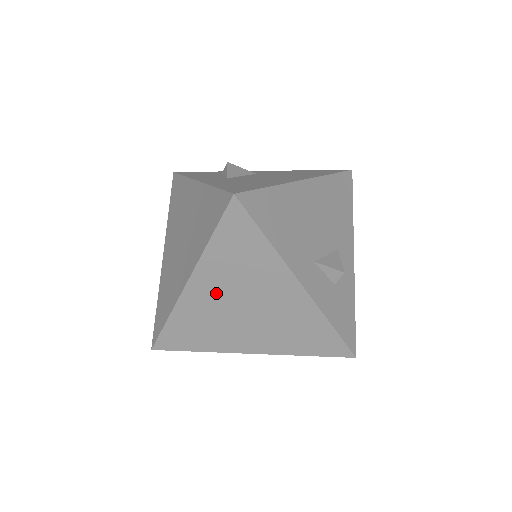
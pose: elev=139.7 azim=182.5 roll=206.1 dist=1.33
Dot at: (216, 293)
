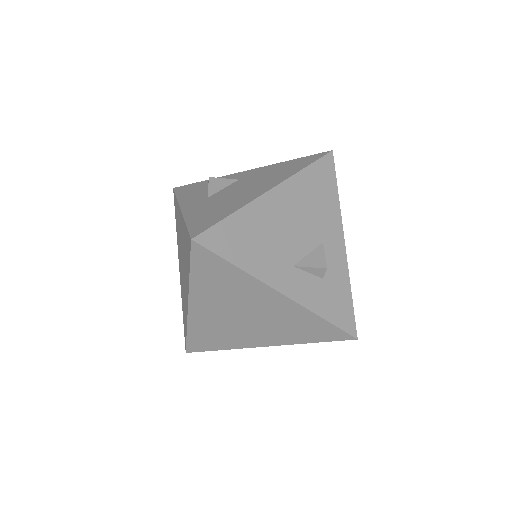
Dot at: (215, 309)
